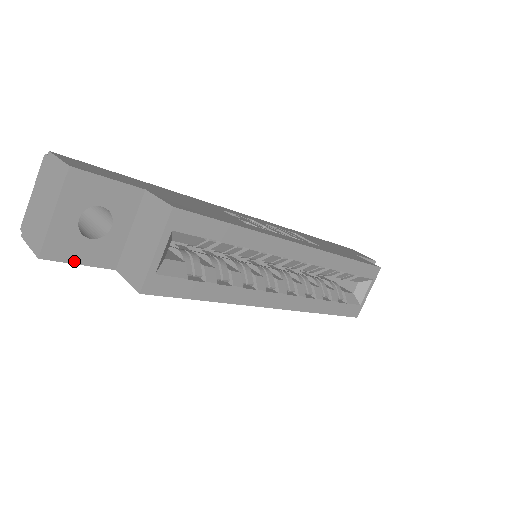
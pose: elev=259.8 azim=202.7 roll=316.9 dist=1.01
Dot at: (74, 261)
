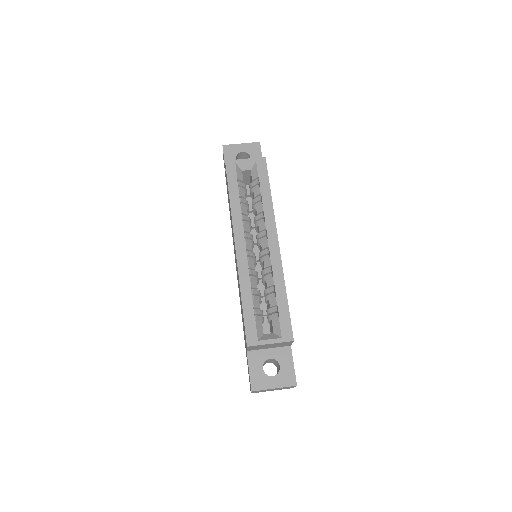
Dot at: (225, 157)
